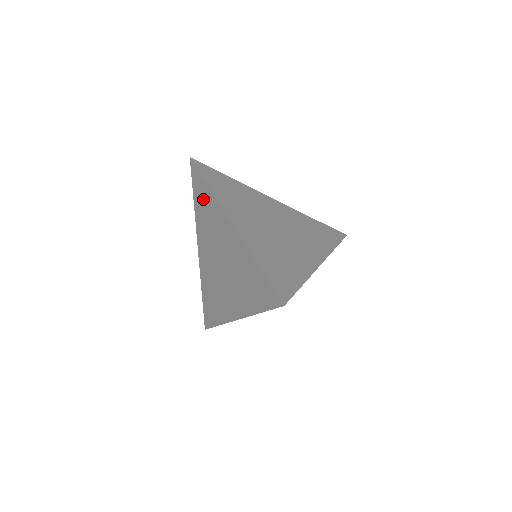
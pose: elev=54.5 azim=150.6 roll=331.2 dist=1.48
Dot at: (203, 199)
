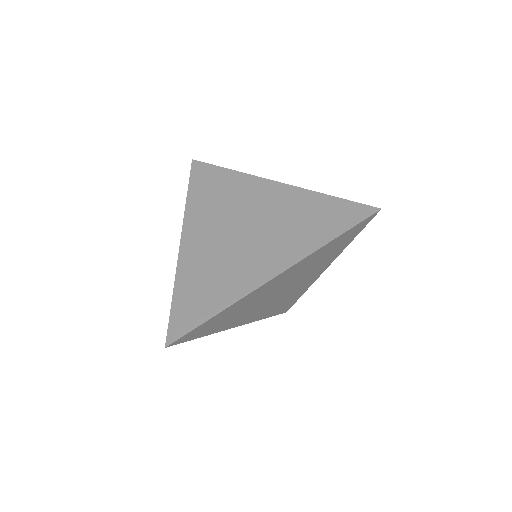
Dot at: occluded
